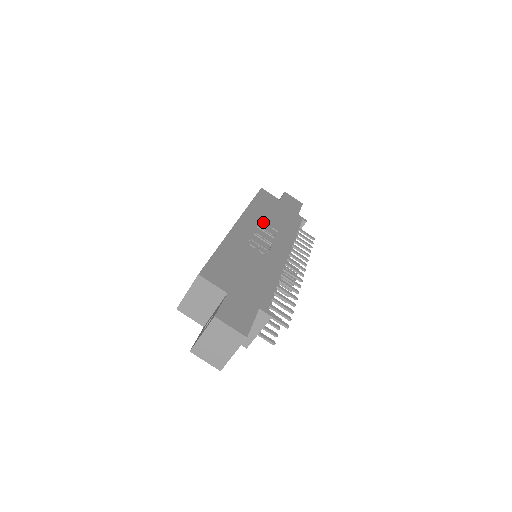
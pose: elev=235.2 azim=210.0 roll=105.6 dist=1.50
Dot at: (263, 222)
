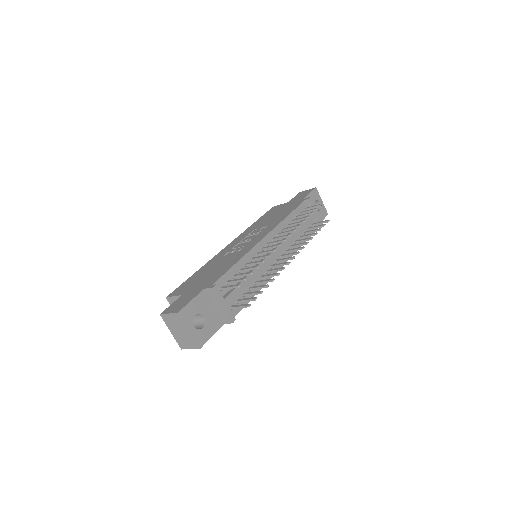
Dot at: occluded
